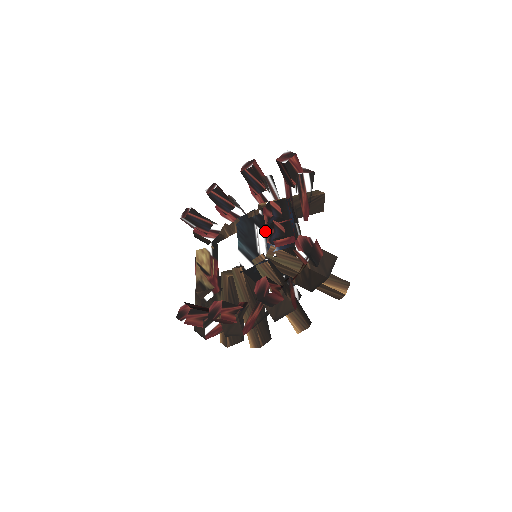
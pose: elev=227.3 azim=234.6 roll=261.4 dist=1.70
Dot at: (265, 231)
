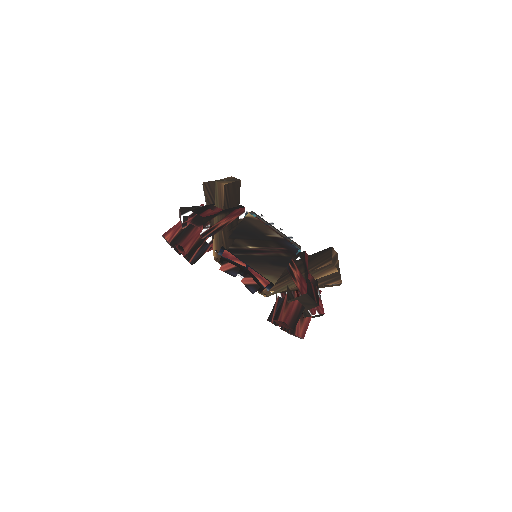
Dot at: occluded
